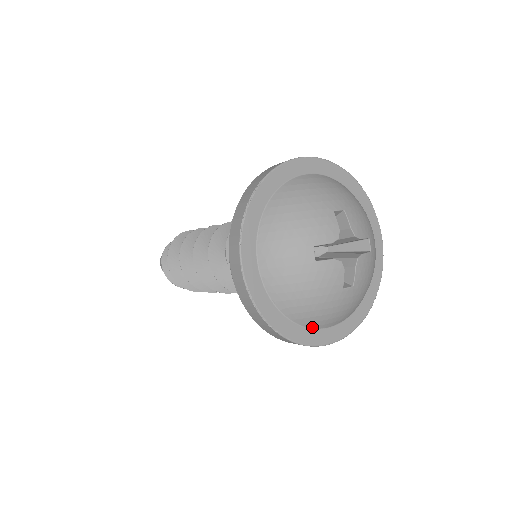
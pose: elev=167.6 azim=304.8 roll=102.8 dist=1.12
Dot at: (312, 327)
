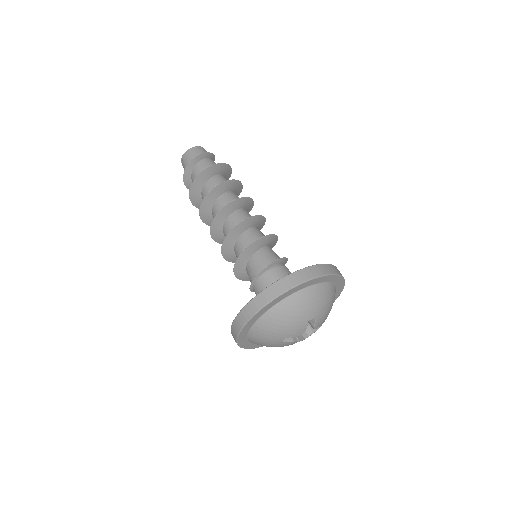
Dot at: occluded
